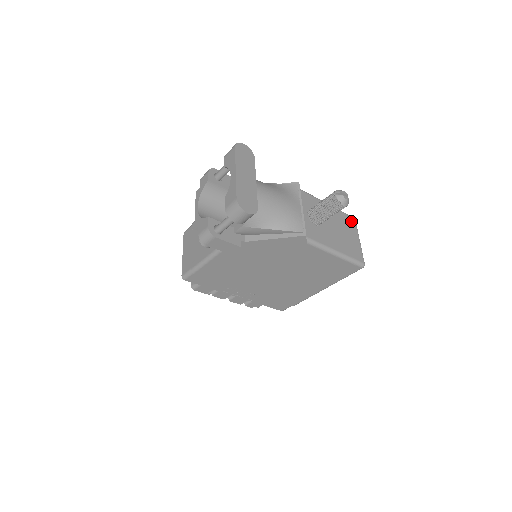
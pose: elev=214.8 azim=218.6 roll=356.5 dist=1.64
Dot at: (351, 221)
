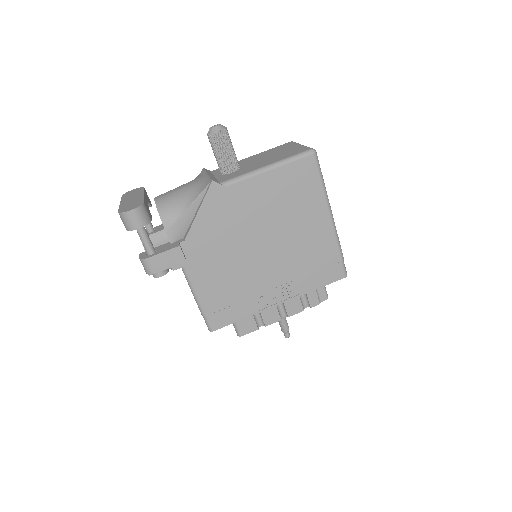
Dot at: (285, 145)
